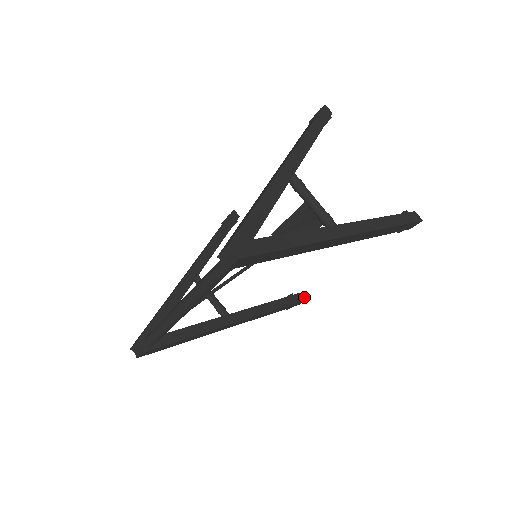
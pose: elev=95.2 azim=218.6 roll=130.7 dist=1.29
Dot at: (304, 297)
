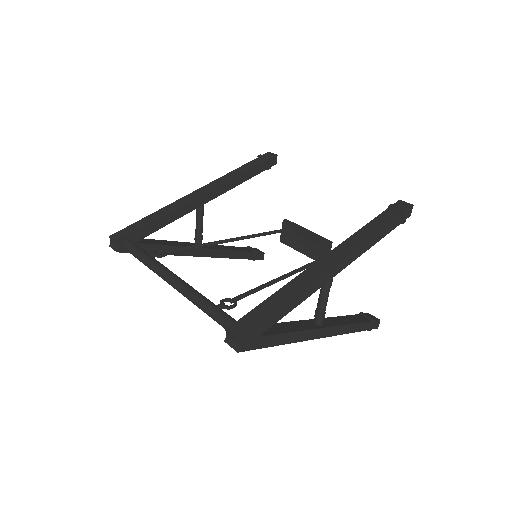
Dot at: occluded
